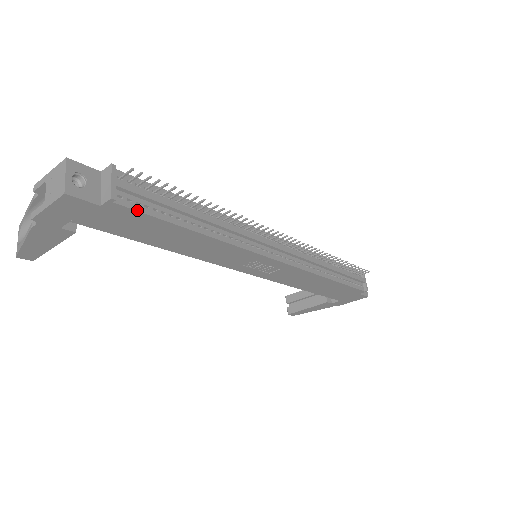
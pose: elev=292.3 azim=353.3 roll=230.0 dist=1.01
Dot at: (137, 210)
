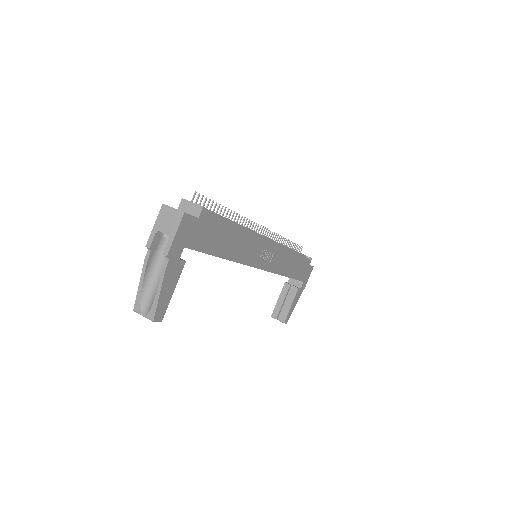
Dot at: (213, 215)
